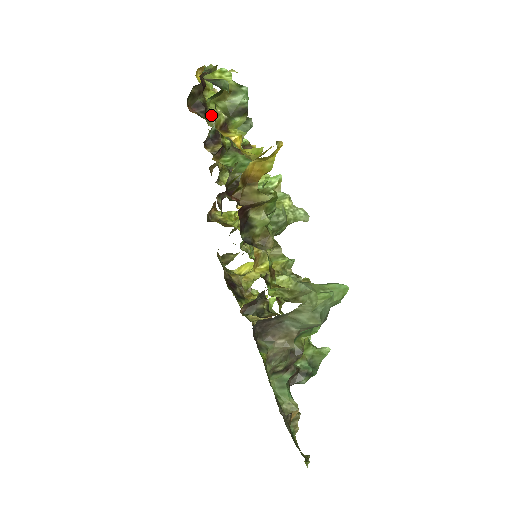
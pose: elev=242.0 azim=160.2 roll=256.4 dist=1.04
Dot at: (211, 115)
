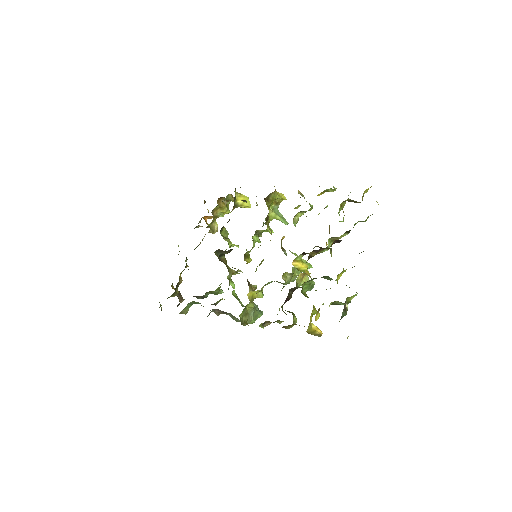
Dot at: (337, 237)
